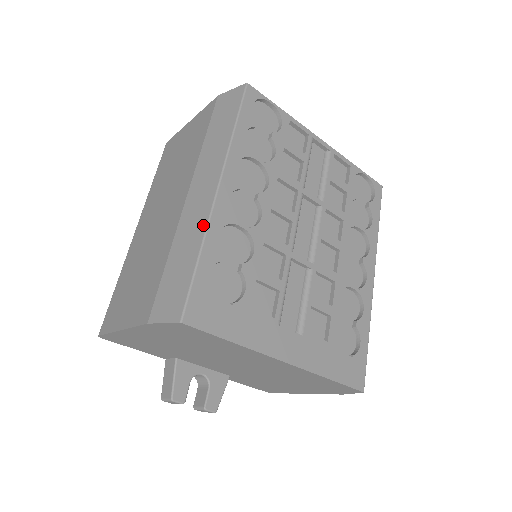
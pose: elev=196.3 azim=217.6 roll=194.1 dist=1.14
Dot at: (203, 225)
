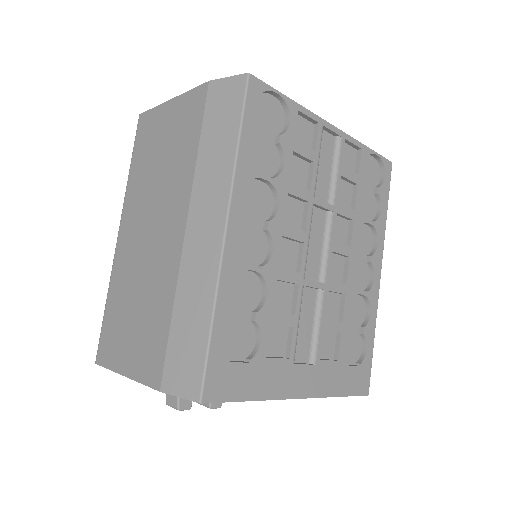
Dot at: (212, 281)
